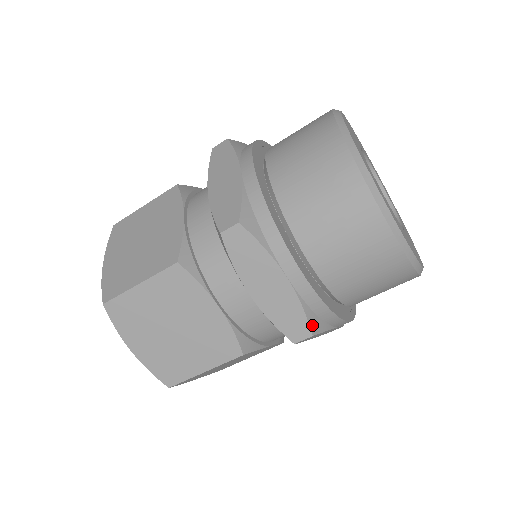
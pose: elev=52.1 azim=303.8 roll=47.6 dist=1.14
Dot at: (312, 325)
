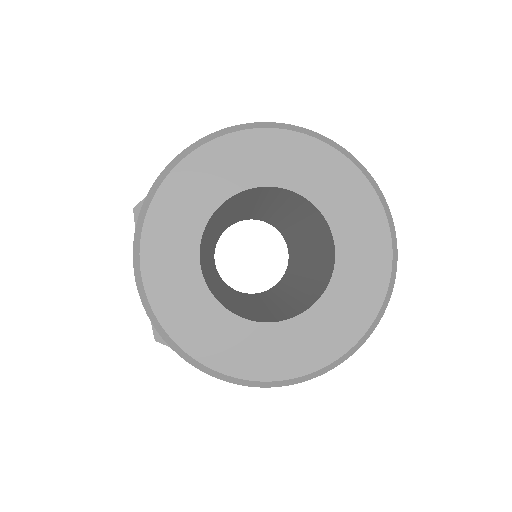
Dot at: occluded
